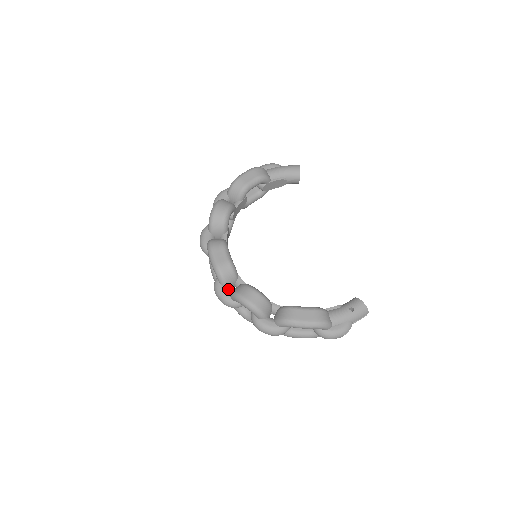
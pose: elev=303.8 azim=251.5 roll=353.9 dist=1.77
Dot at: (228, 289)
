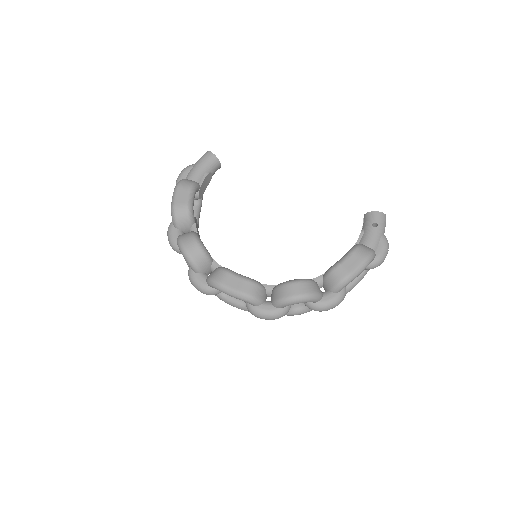
Dot at: (267, 304)
